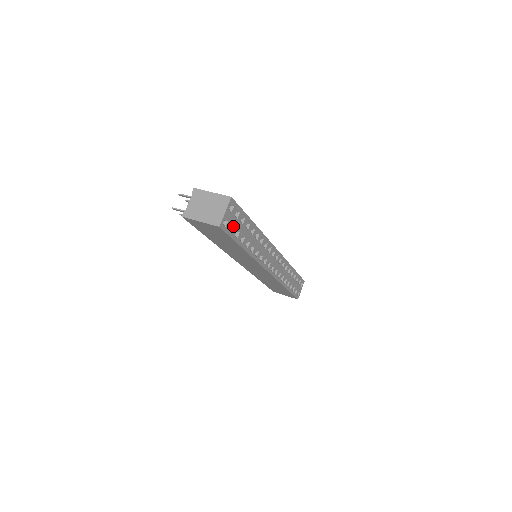
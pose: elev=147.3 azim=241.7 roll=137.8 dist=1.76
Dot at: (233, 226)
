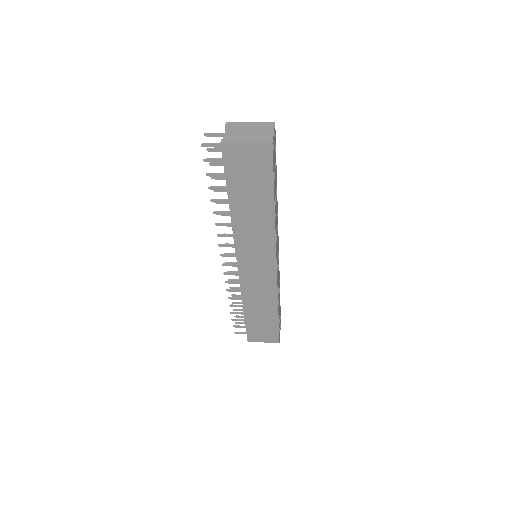
Dot at: occluded
